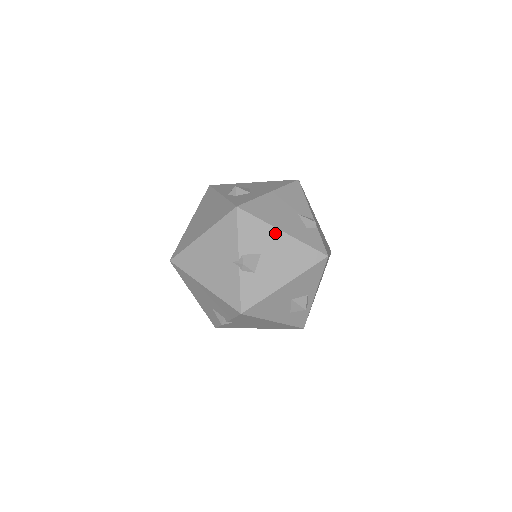
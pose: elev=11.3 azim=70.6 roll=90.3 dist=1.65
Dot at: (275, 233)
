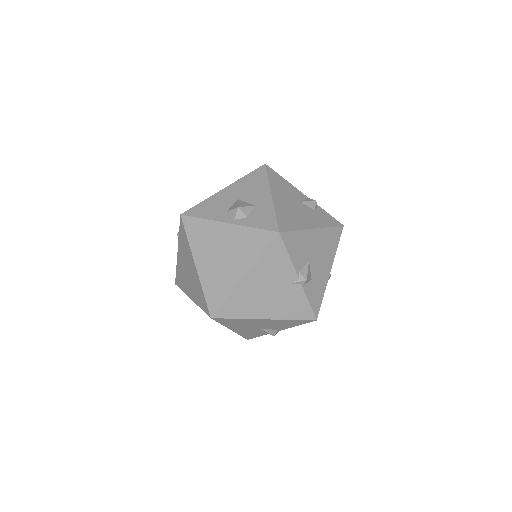
Dot at: (310, 234)
